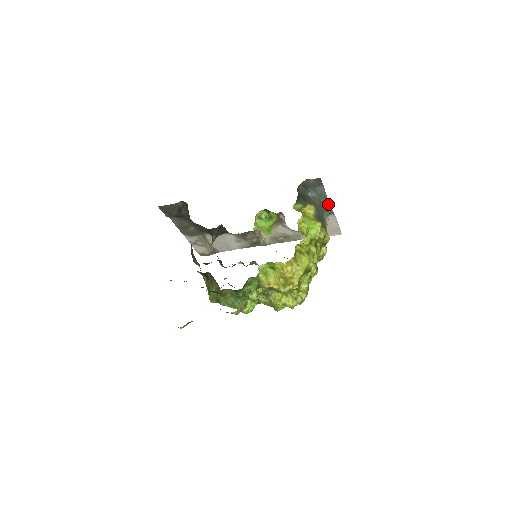
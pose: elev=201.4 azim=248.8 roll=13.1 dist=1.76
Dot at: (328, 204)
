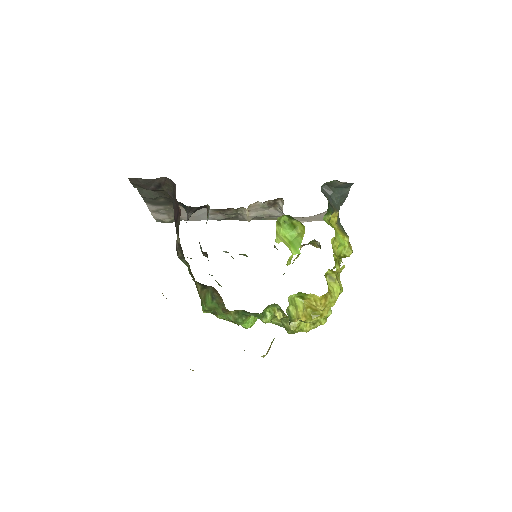
Dot at: (343, 202)
